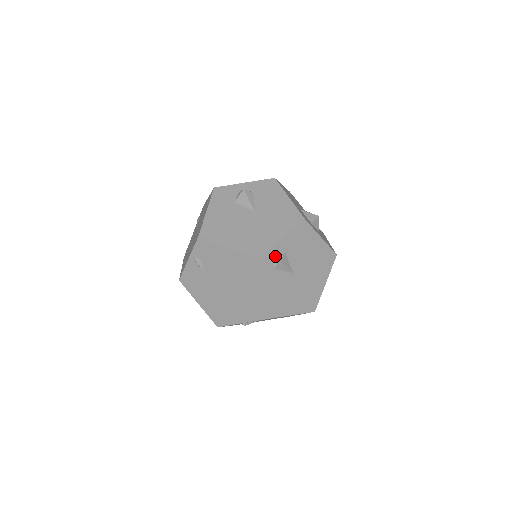
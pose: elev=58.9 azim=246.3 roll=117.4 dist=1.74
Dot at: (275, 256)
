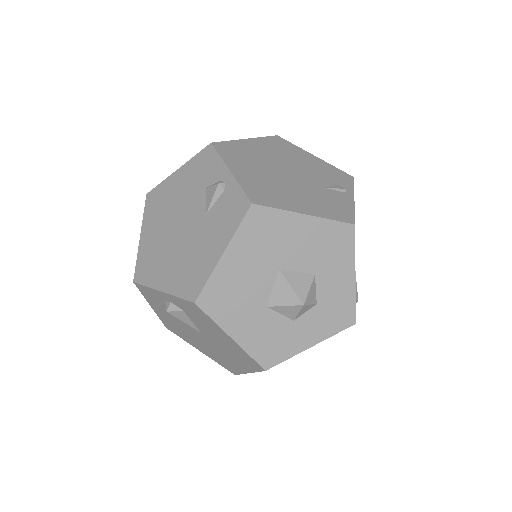
Dot at: occluded
